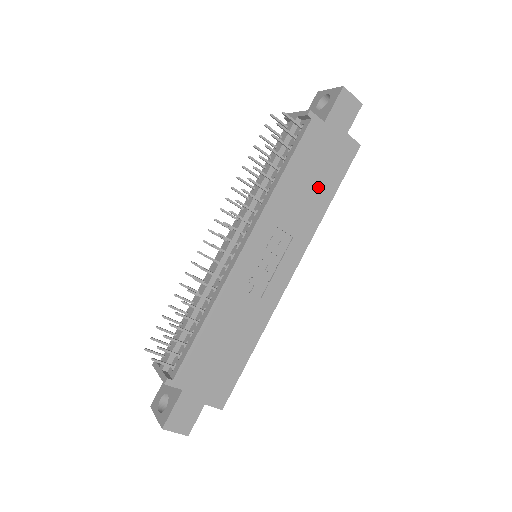
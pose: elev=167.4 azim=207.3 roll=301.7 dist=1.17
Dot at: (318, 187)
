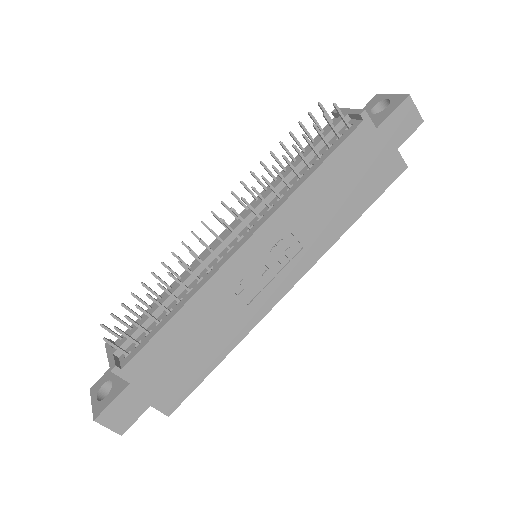
Dot at: (348, 199)
